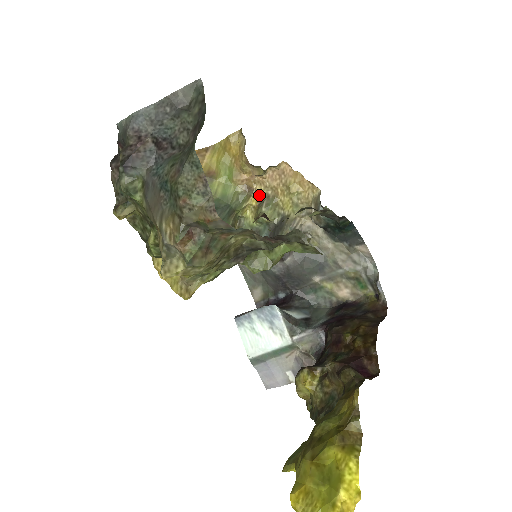
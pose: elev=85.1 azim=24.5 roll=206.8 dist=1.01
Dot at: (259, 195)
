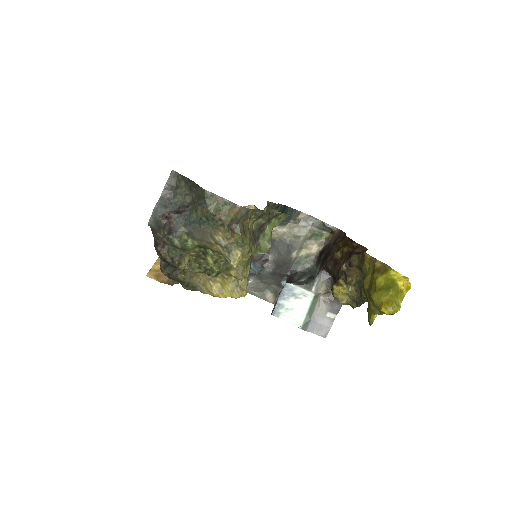
Dot at: occluded
